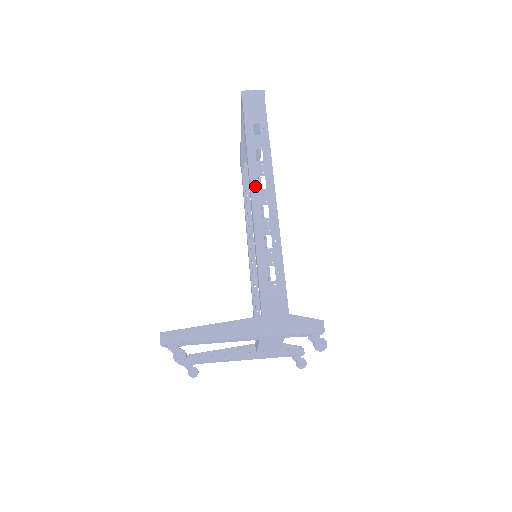
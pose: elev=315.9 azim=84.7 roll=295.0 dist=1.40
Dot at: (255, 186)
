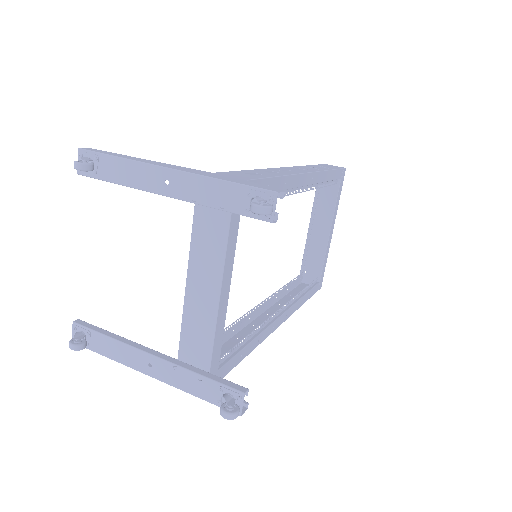
Dot at: (291, 168)
